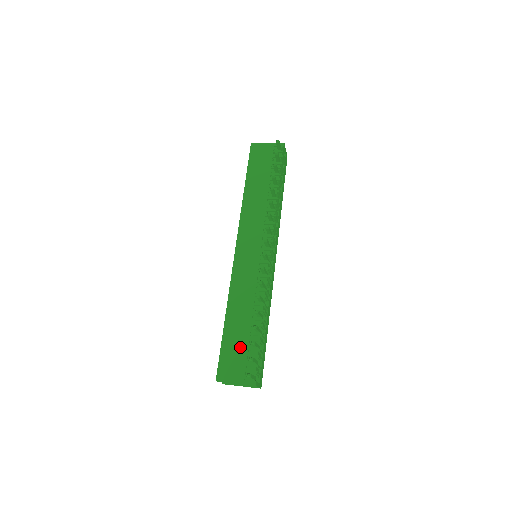
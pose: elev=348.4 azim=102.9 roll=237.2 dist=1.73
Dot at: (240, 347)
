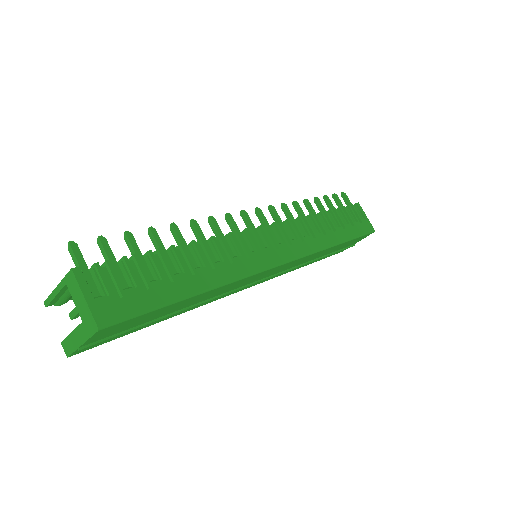
Dot at: occluded
